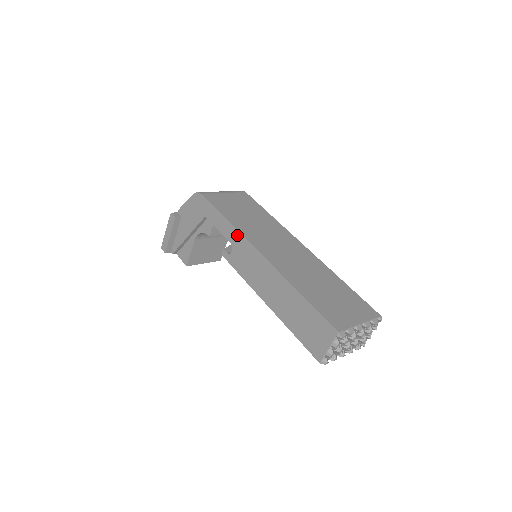
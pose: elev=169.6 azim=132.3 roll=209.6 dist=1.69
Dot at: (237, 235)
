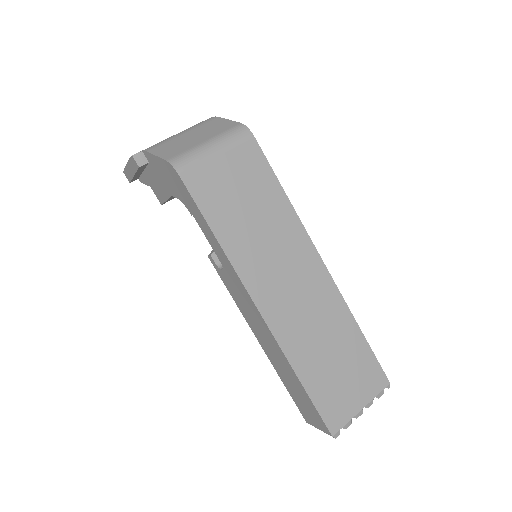
Dot at: (230, 267)
